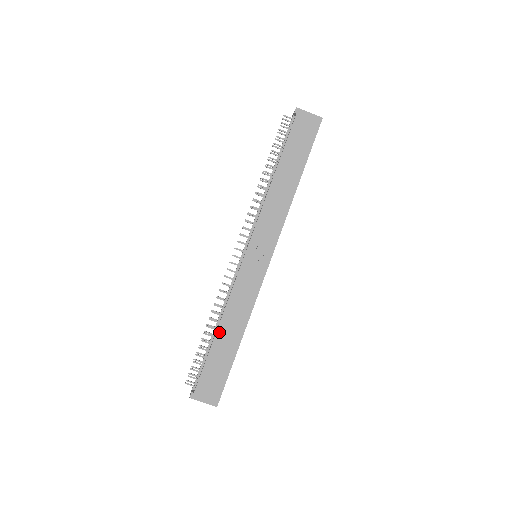
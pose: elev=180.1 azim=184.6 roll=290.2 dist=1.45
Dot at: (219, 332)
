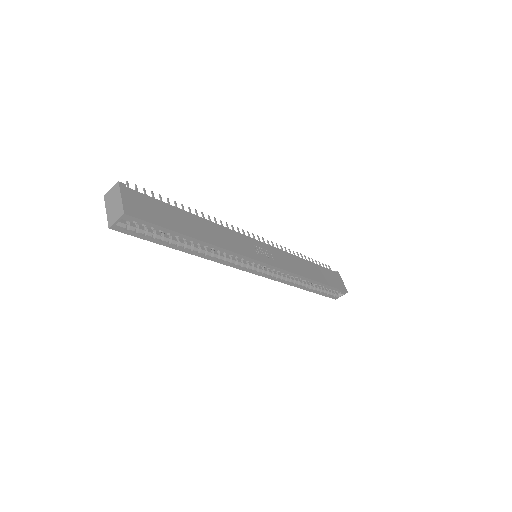
Dot at: (195, 217)
